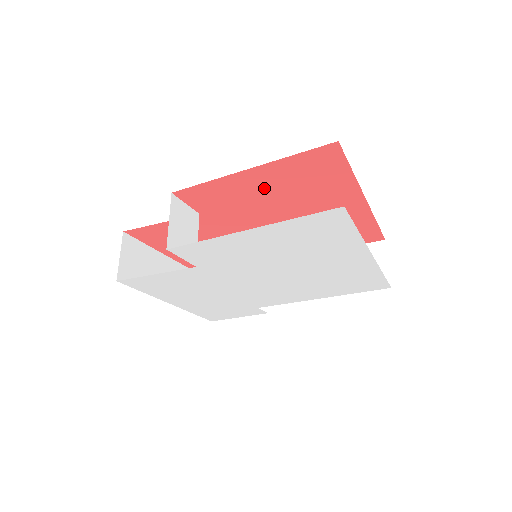
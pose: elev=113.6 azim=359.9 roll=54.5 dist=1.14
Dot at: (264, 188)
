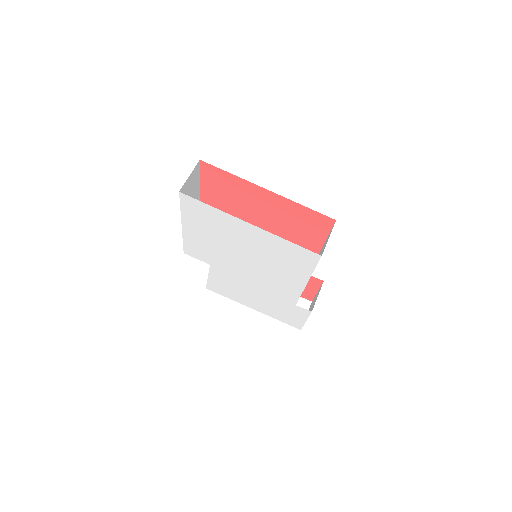
Dot at: (221, 205)
